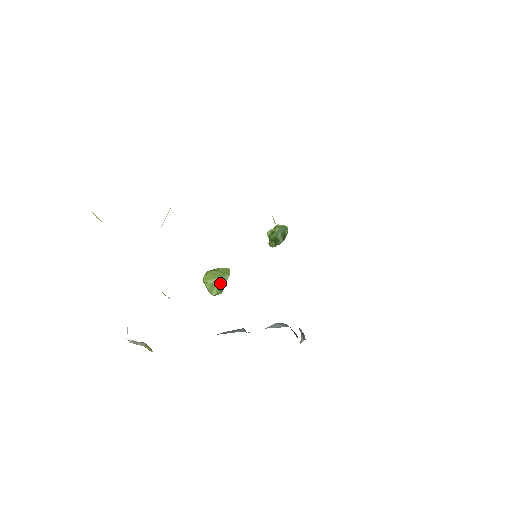
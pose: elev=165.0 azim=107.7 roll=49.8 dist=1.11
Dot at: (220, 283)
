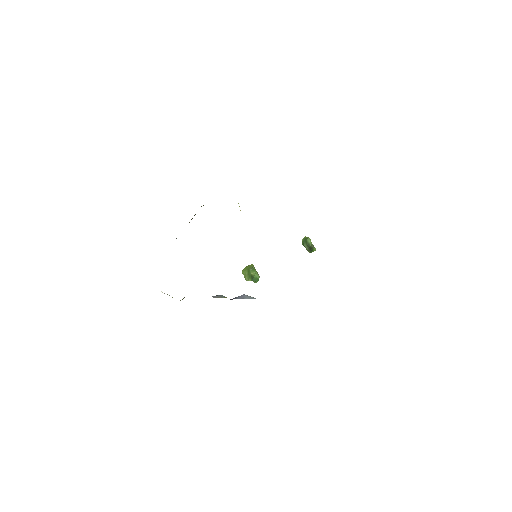
Dot at: (248, 273)
